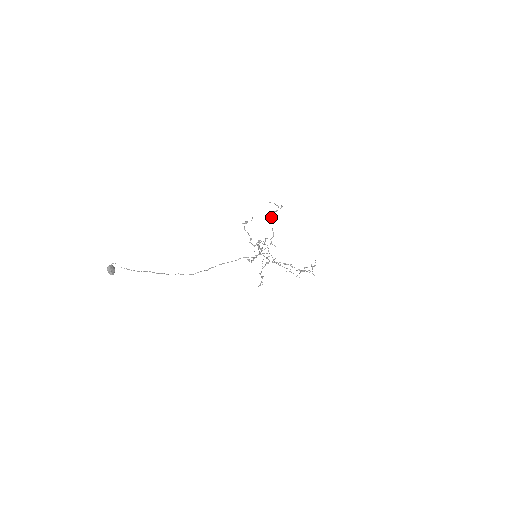
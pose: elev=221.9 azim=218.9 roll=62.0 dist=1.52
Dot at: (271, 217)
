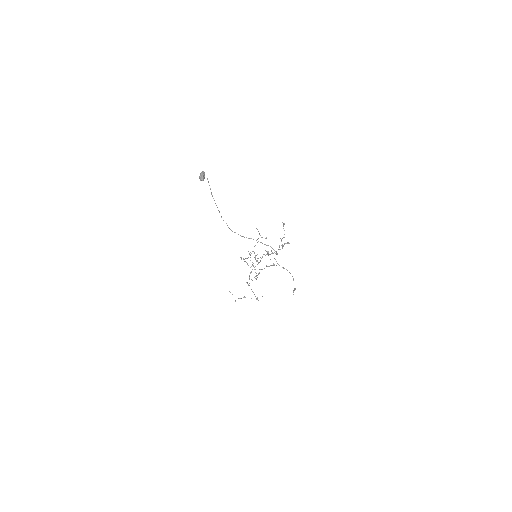
Dot at: occluded
